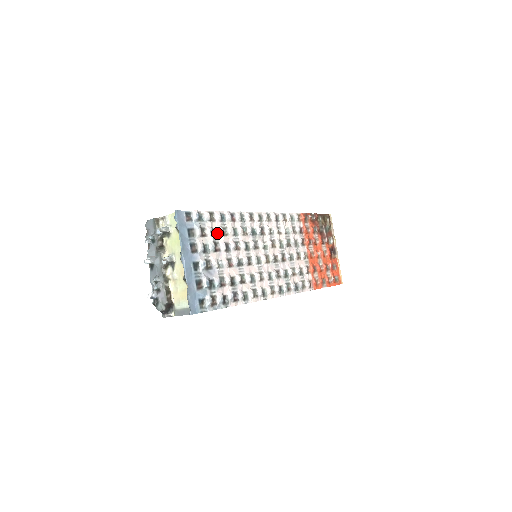
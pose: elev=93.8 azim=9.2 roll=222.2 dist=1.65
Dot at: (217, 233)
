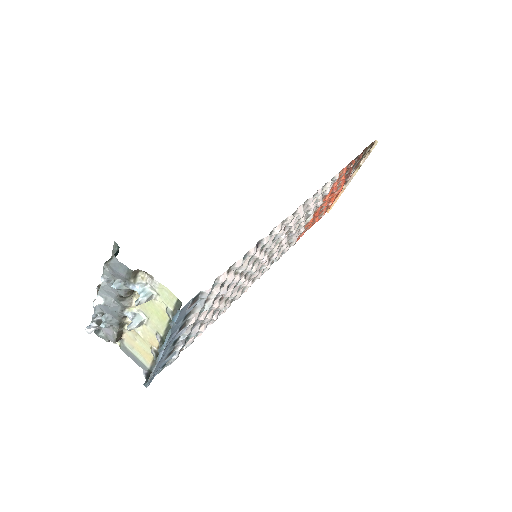
Dot at: (224, 284)
